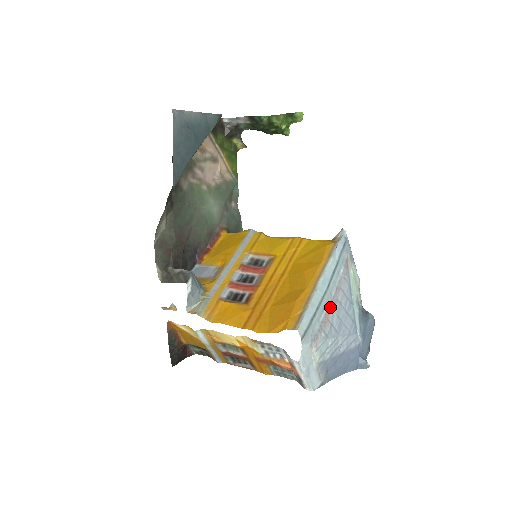
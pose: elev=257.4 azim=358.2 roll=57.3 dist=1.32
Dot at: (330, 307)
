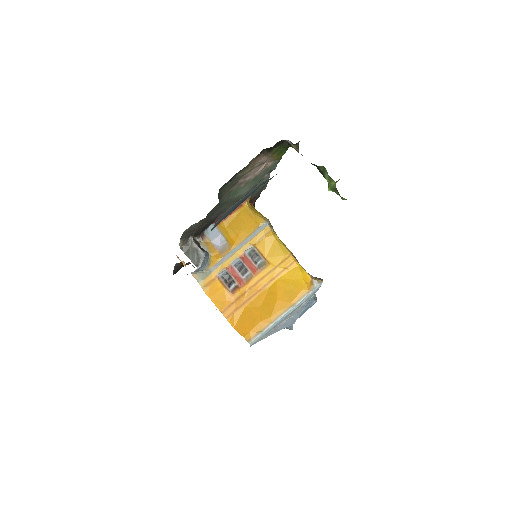
Dot at: (281, 324)
